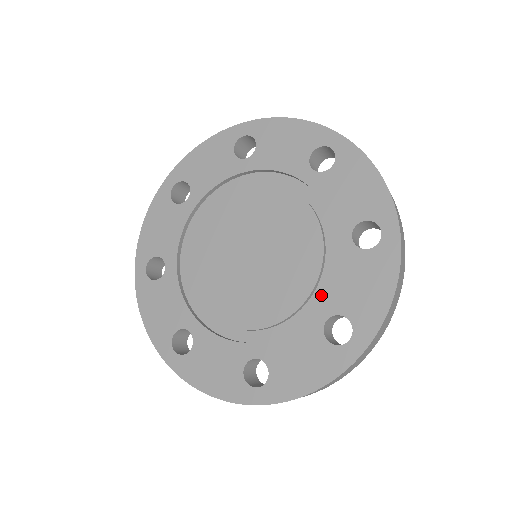
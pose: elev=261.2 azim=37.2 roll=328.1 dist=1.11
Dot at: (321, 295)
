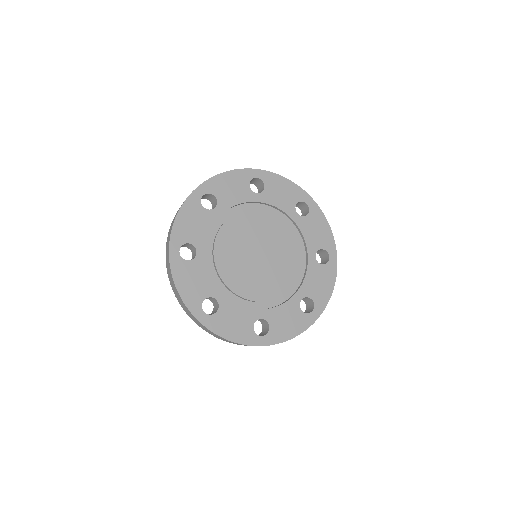
Dot at: (303, 249)
